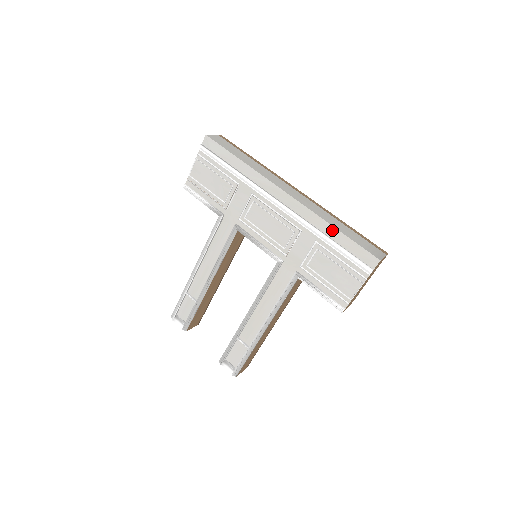
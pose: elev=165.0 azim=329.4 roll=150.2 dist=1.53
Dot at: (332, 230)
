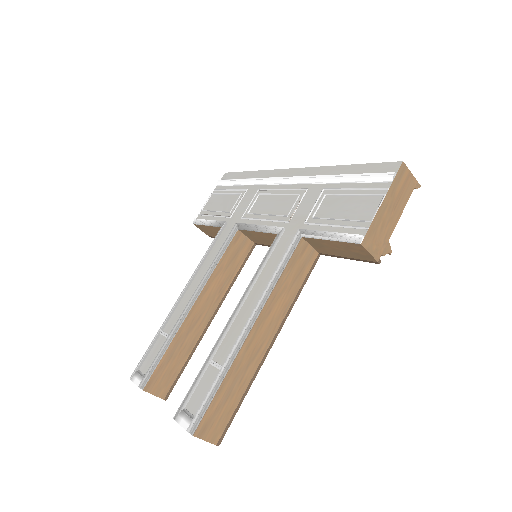
Dot at: (342, 169)
